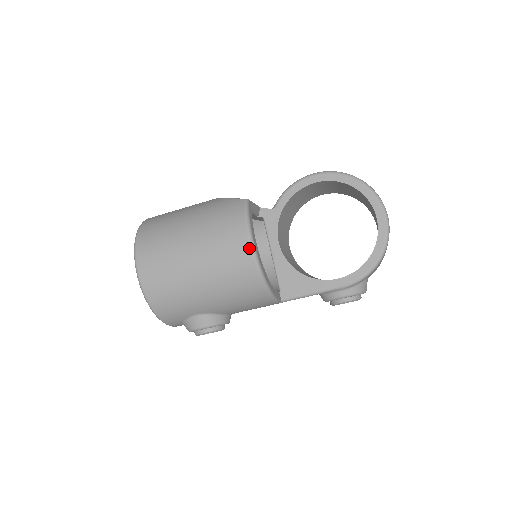
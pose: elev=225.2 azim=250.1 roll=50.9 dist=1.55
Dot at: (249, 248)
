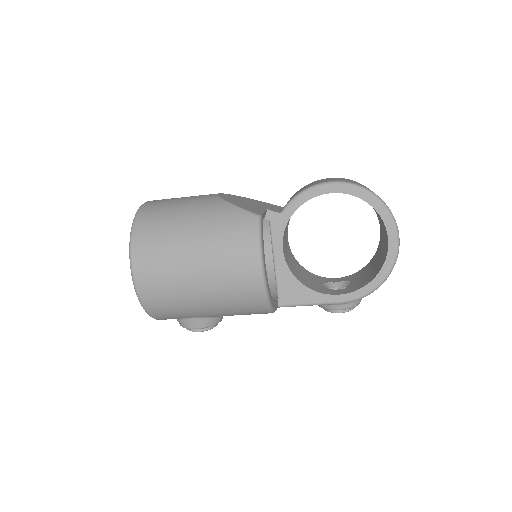
Dot at: (259, 275)
